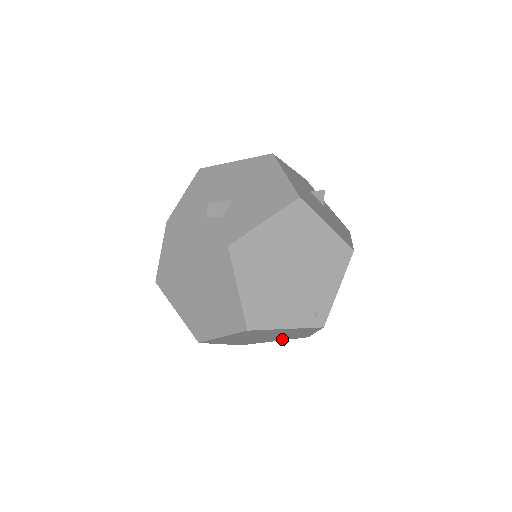
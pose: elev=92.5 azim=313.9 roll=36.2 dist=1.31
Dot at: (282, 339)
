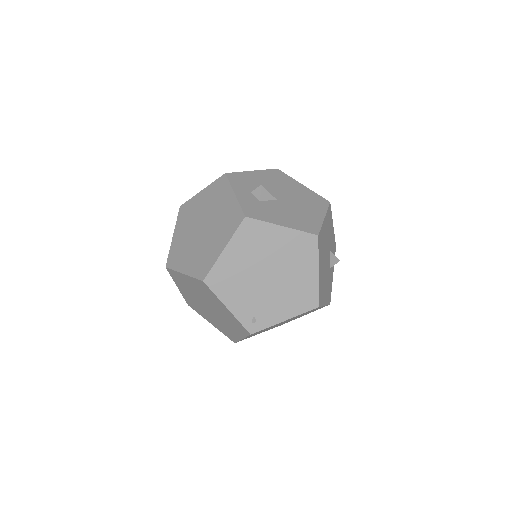
Dot at: (217, 326)
